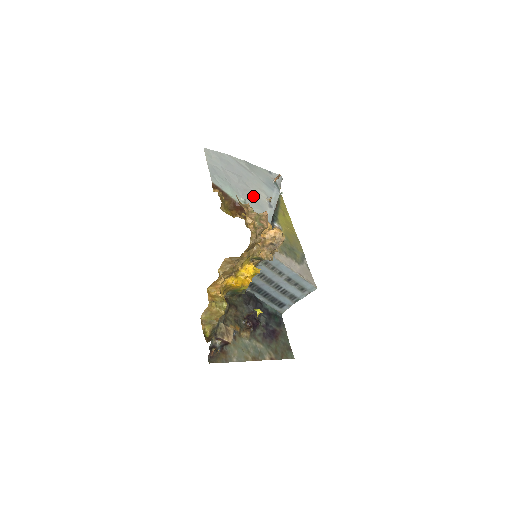
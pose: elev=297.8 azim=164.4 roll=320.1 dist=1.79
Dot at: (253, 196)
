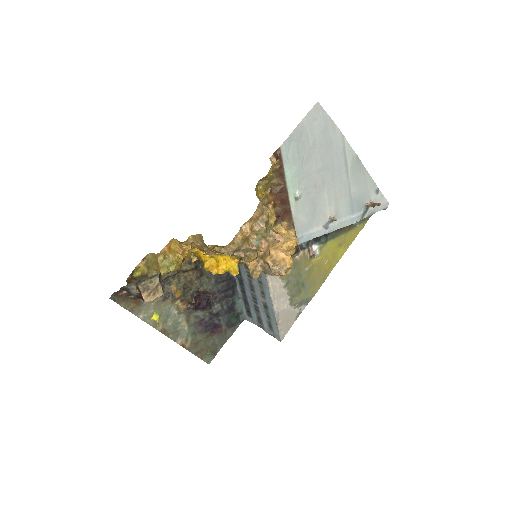
Dot at: (317, 200)
